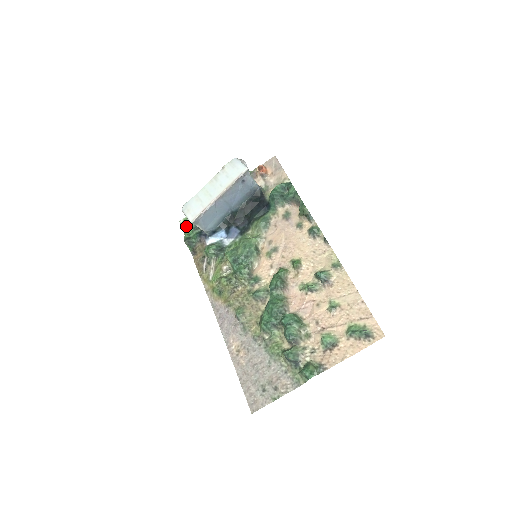
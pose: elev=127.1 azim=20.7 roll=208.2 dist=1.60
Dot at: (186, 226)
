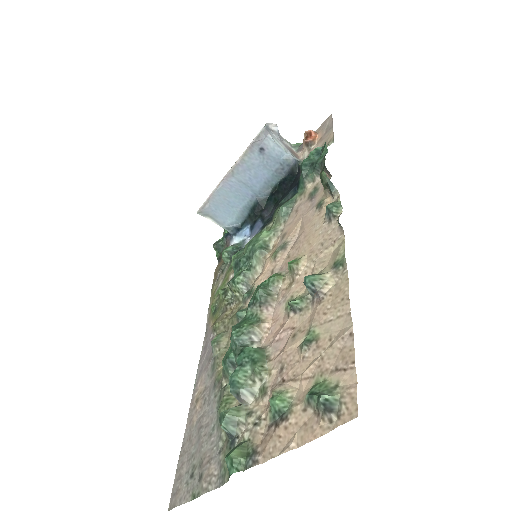
Dot at: occluded
